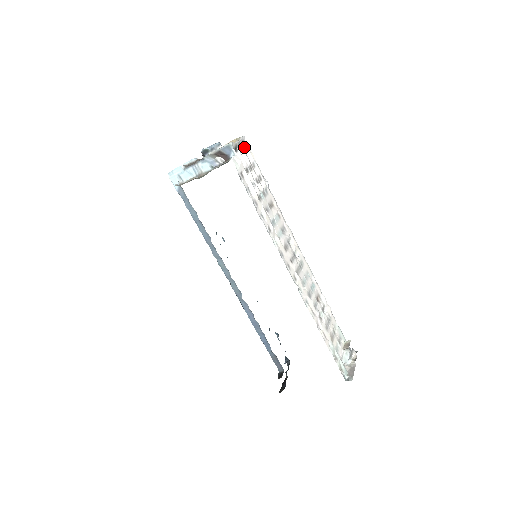
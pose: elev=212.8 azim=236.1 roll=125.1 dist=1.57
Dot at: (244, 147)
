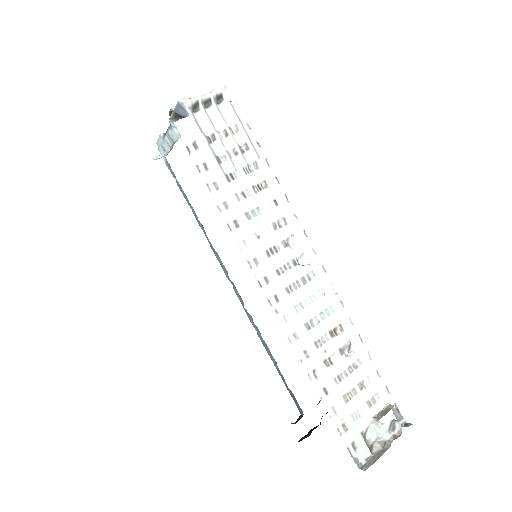
Dot at: (221, 103)
